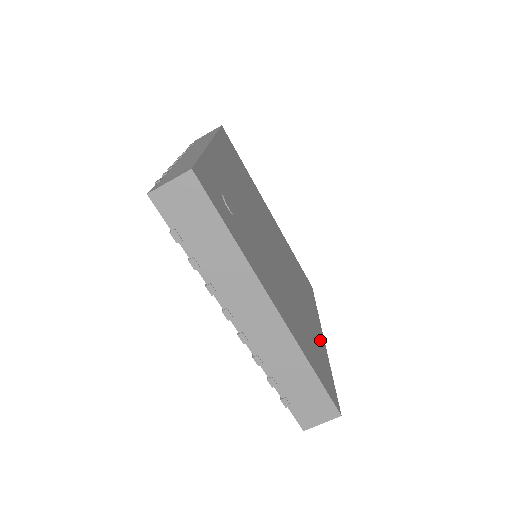
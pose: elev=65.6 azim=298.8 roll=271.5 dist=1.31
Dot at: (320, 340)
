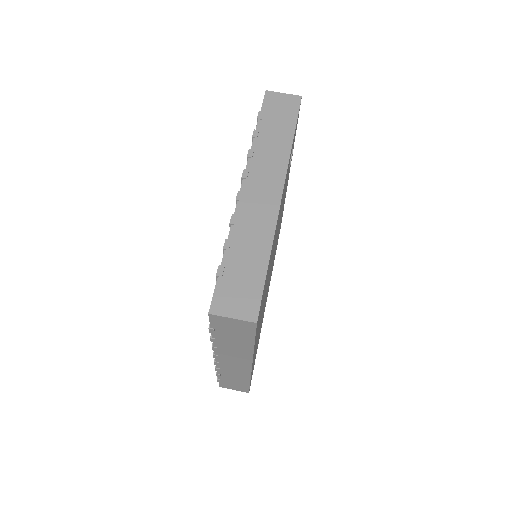
Dot at: occluded
